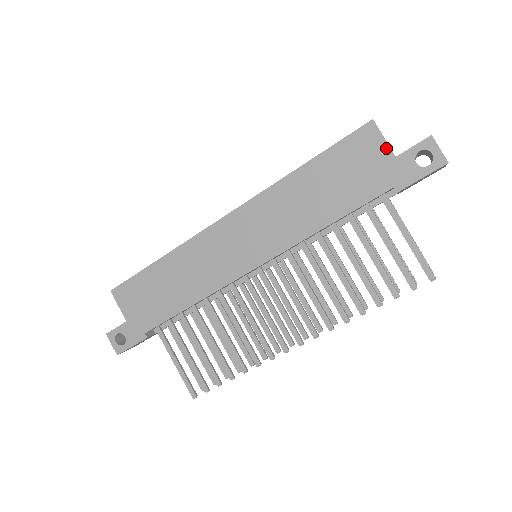
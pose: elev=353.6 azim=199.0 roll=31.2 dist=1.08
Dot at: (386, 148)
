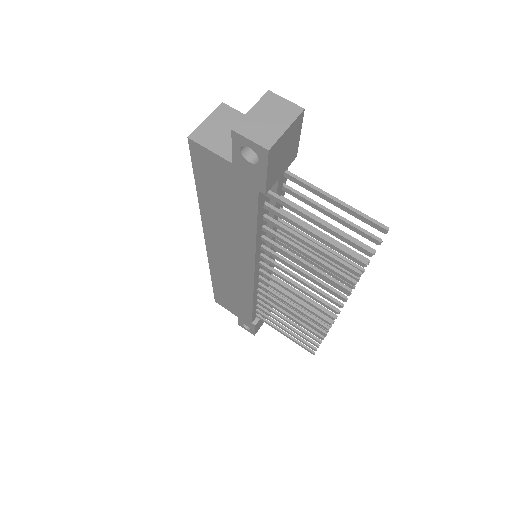
Dot at: (220, 159)
